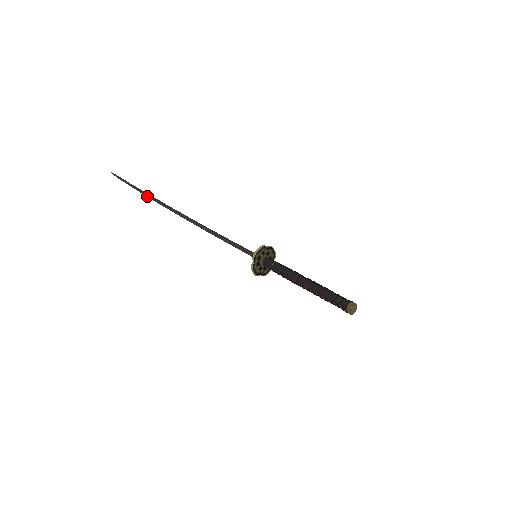
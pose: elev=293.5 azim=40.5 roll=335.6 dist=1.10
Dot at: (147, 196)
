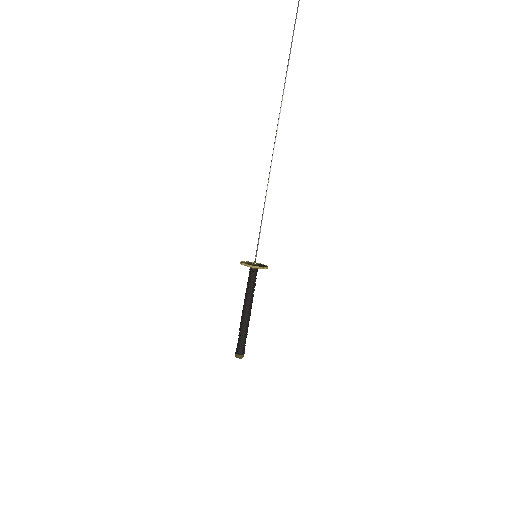
Dot at: (286, 75)
